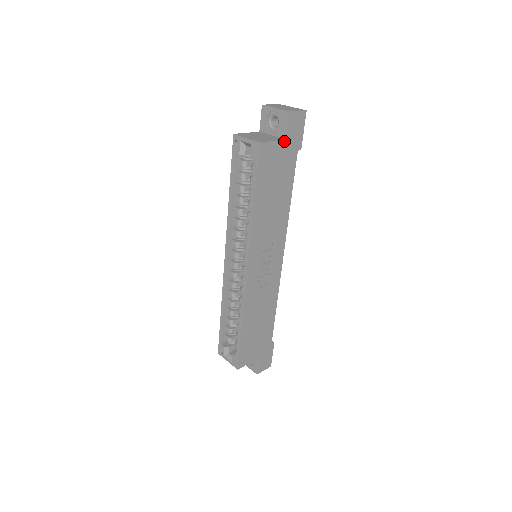
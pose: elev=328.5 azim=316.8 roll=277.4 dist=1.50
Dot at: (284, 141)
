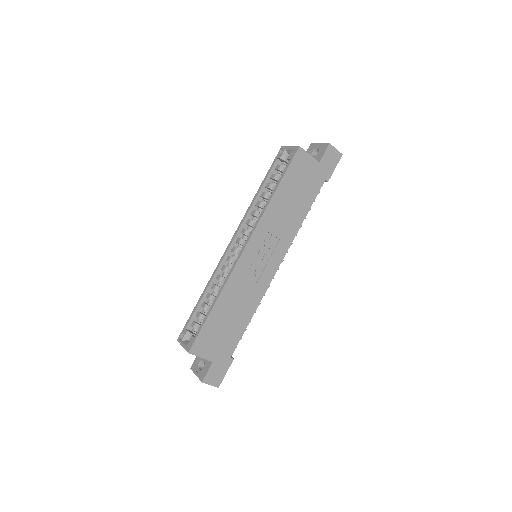
Dot at: (318, 162)
